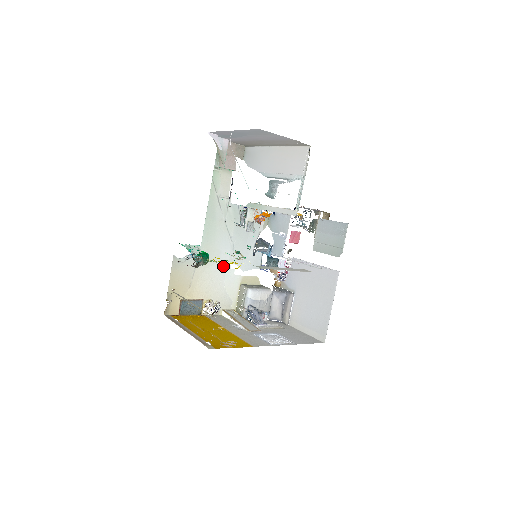
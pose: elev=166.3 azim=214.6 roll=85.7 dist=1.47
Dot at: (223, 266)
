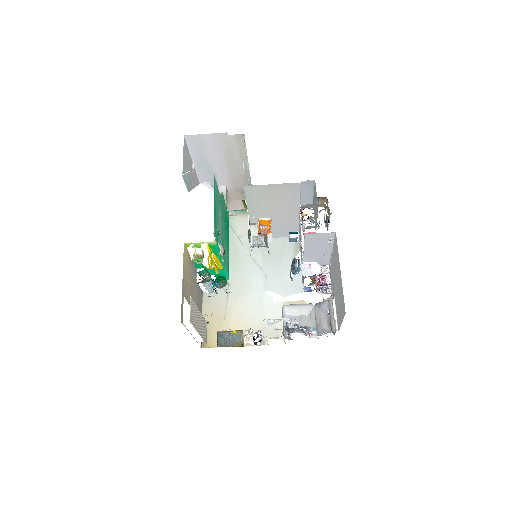
Dot at: (258, 295)
